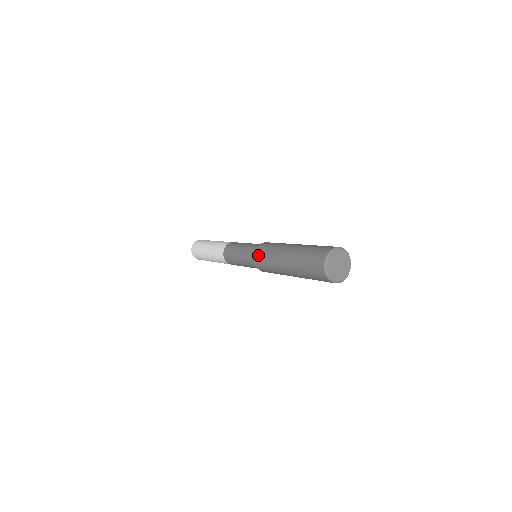
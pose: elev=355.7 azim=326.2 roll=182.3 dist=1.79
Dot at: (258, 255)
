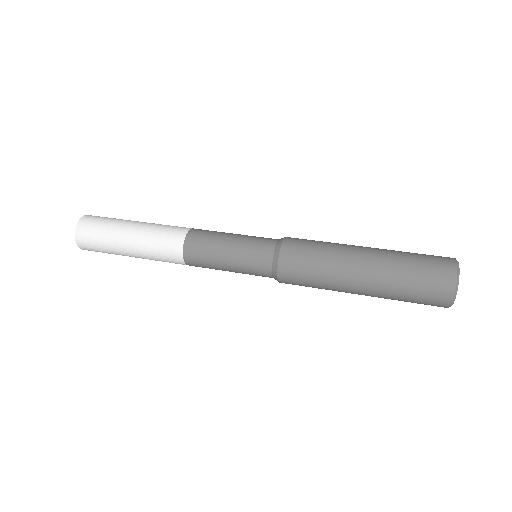
Dot at: (290, 282)
